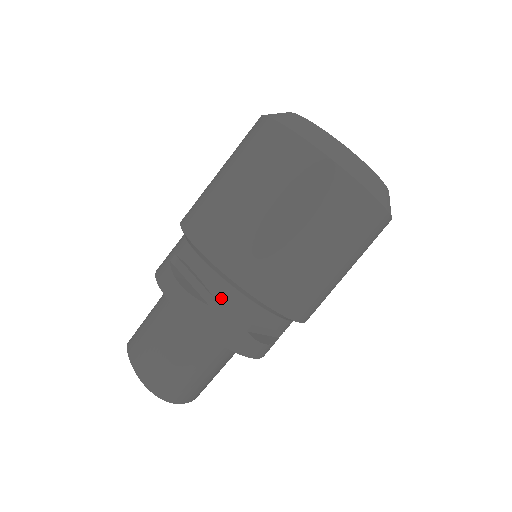
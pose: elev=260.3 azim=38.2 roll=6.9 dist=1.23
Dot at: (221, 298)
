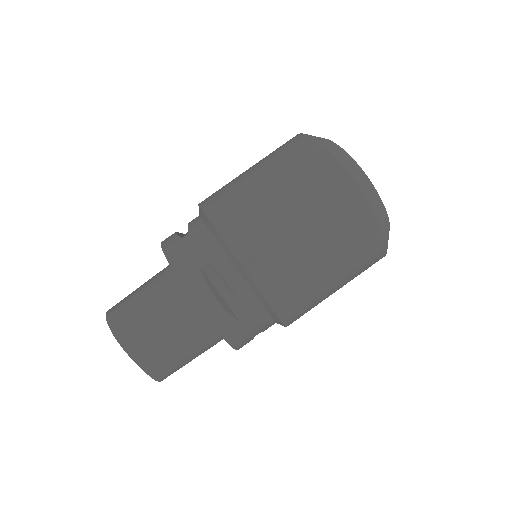
Dot at: (193, 233)
